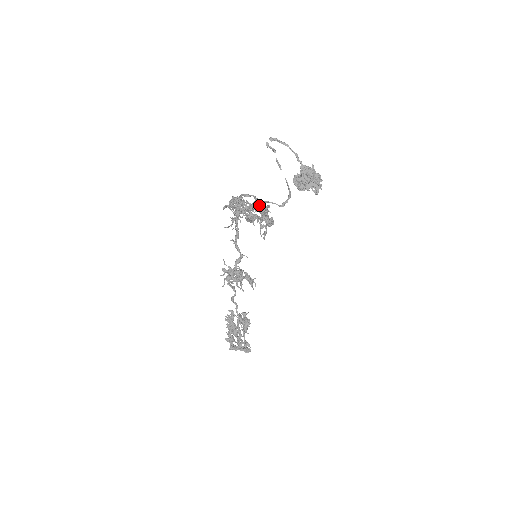
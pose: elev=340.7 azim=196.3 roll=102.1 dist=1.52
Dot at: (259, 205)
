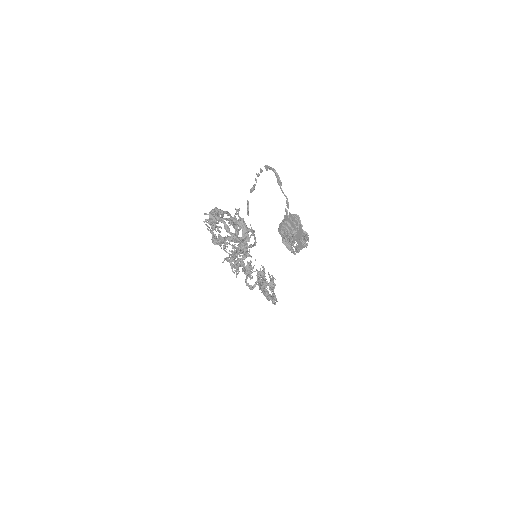
Dot at: (241, 227)
